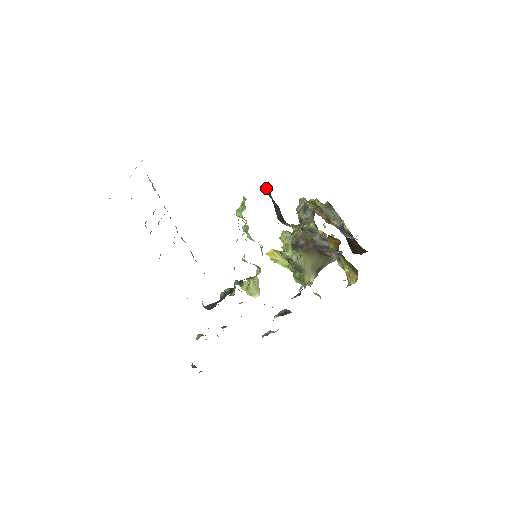
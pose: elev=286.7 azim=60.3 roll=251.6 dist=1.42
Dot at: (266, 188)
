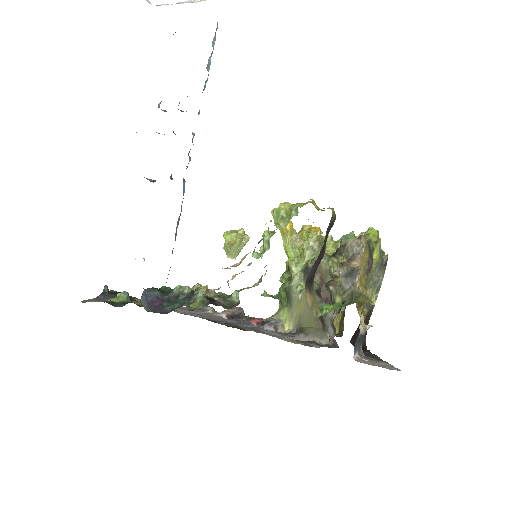
Dot at: (333, 219)
